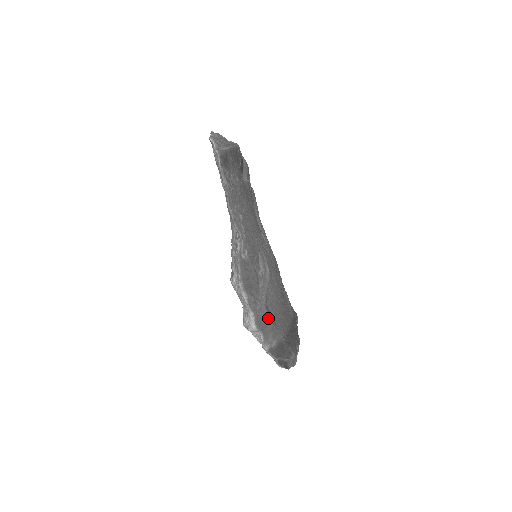
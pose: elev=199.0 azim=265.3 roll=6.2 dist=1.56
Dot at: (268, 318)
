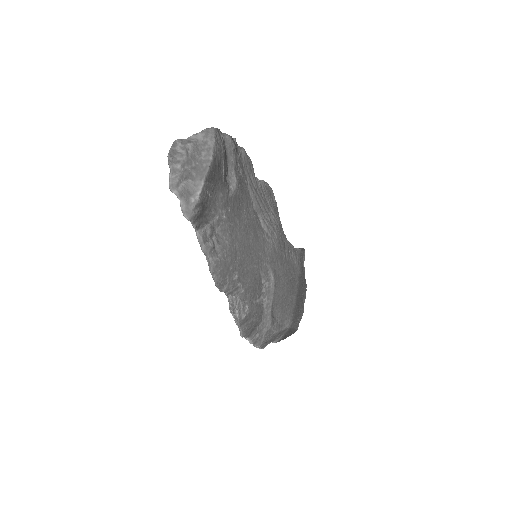
Dot at: (275, 331)
